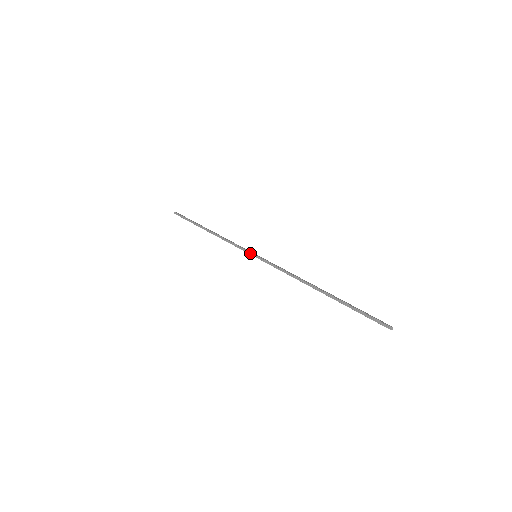
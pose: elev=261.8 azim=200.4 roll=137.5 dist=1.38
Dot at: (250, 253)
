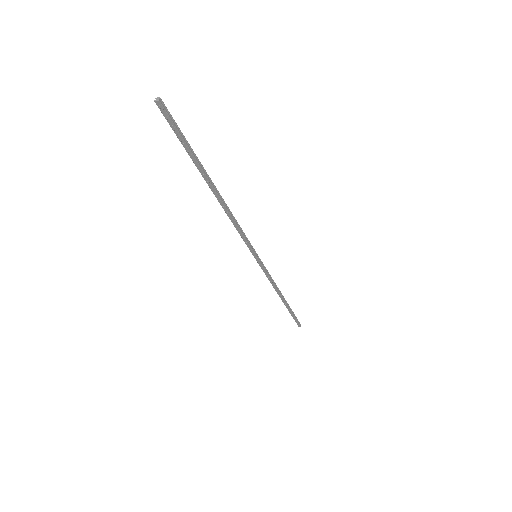
Dot at: (257, 261)
